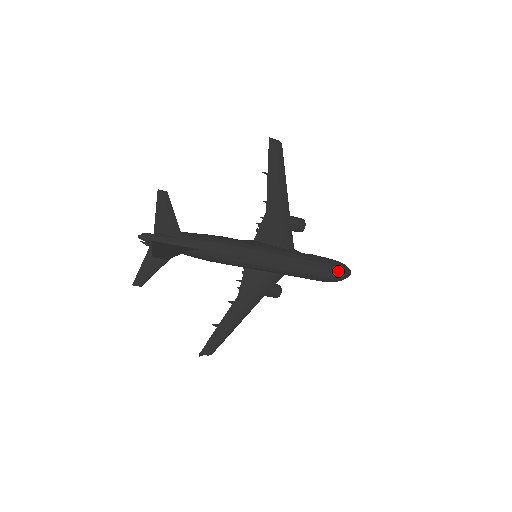
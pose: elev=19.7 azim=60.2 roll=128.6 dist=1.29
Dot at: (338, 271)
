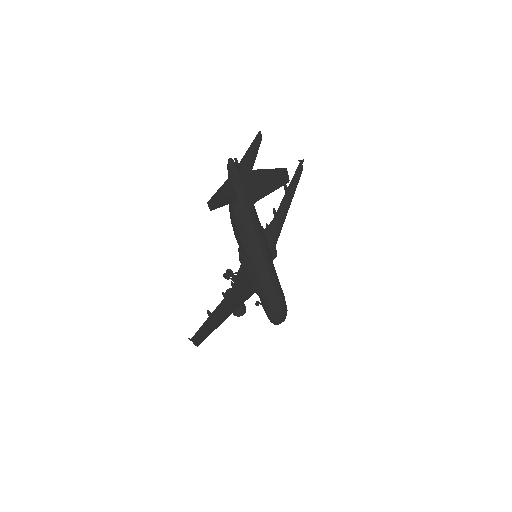
Dot at: occluded
